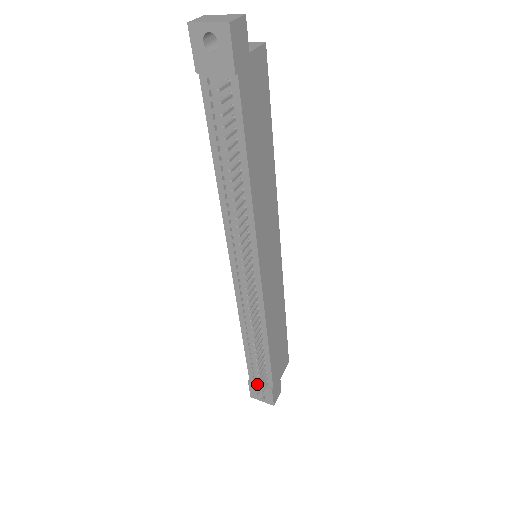
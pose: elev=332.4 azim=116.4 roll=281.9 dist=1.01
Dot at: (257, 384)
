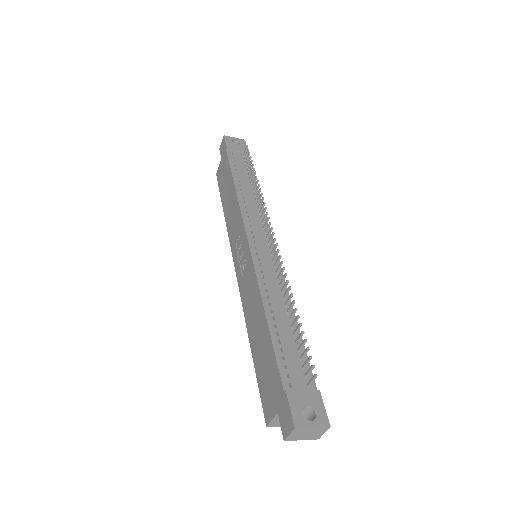
Dot at: (298, 389)
